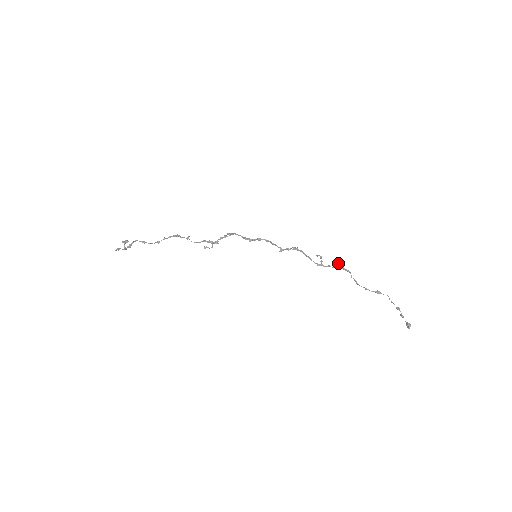
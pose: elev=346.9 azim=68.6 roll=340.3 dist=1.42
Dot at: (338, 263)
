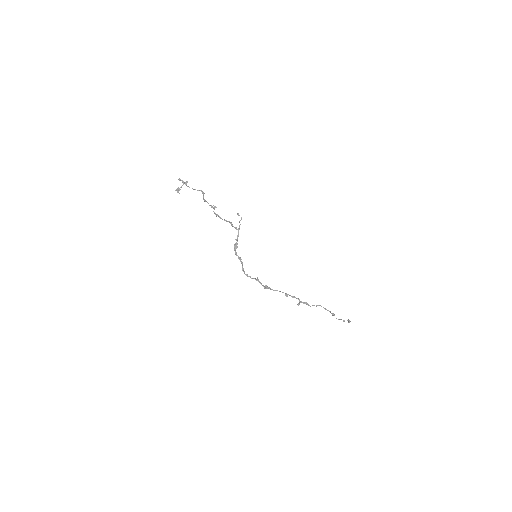
Dot at: (298, 304)
